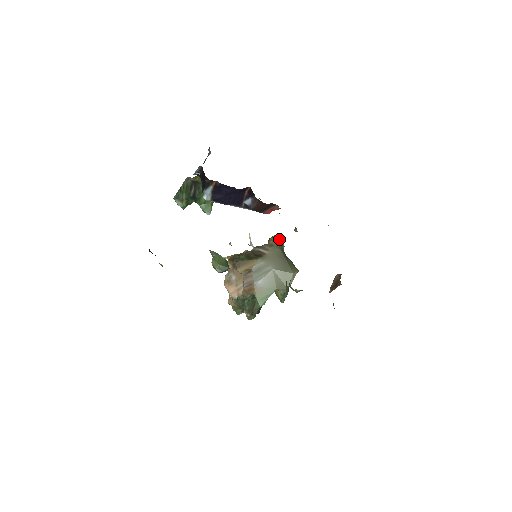
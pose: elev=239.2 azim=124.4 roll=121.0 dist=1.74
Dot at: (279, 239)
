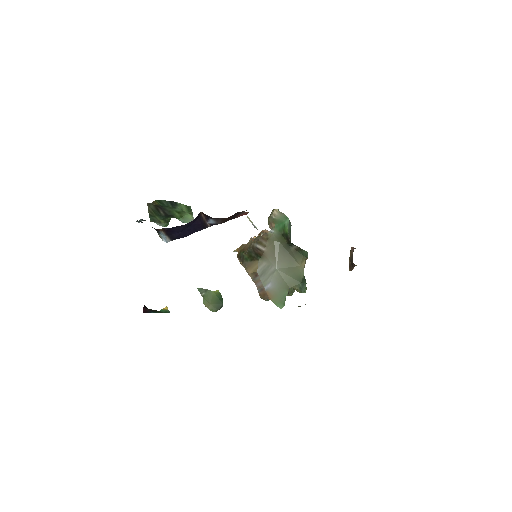
Dot at: (278, 215)
